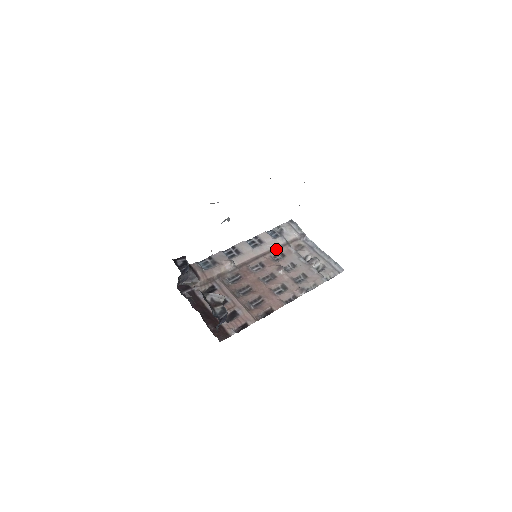
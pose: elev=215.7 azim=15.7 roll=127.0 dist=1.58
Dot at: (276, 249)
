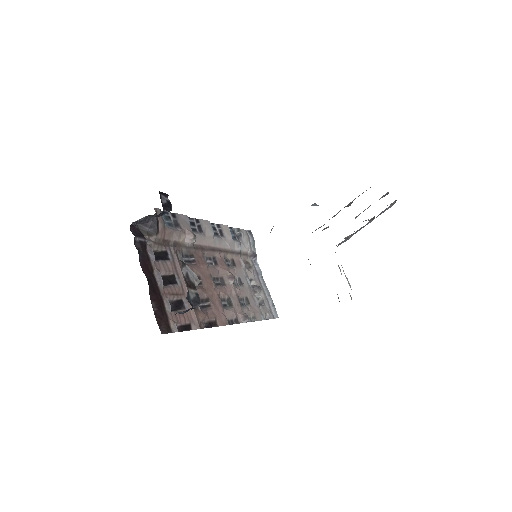
Dot at: (231, 252)
